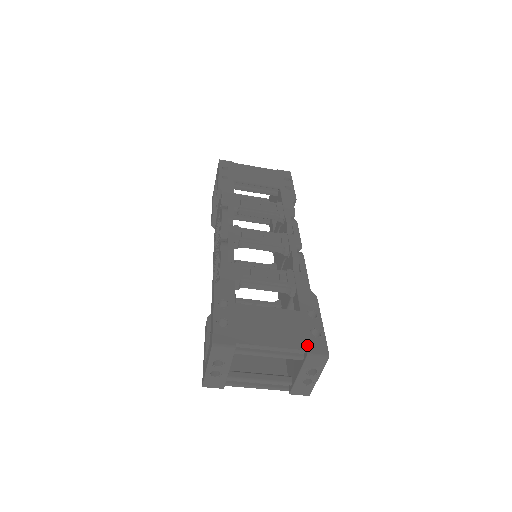
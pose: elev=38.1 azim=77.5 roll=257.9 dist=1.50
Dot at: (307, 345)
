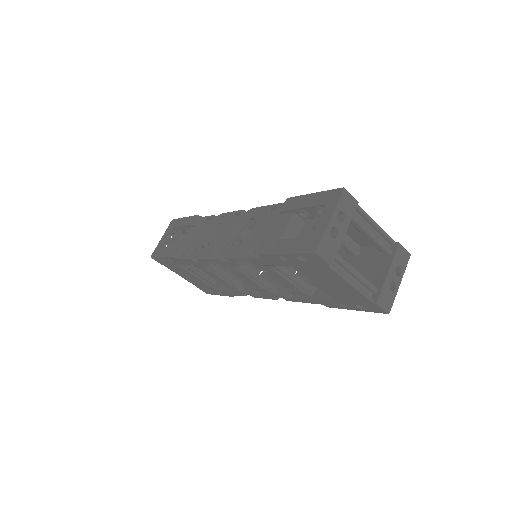
Dot at: occluded
